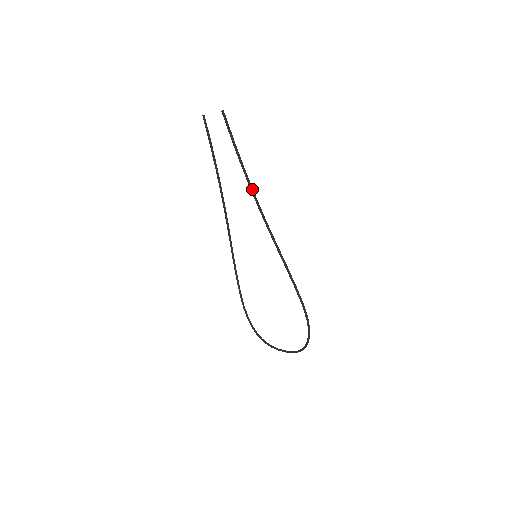
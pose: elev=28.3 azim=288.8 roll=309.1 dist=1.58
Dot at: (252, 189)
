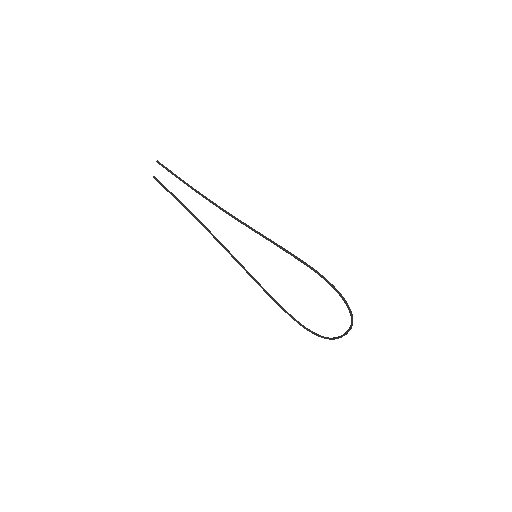
Dot at: (210, 200)
